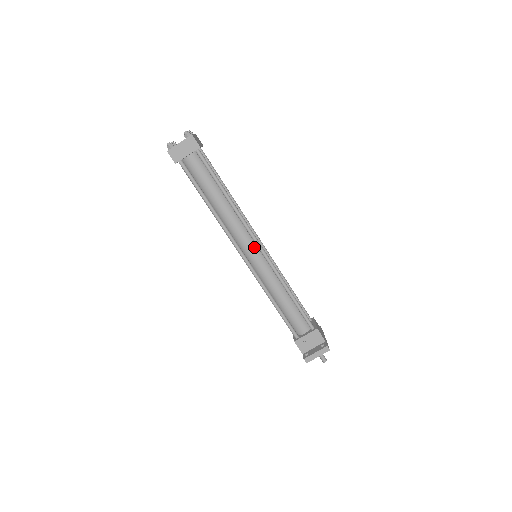
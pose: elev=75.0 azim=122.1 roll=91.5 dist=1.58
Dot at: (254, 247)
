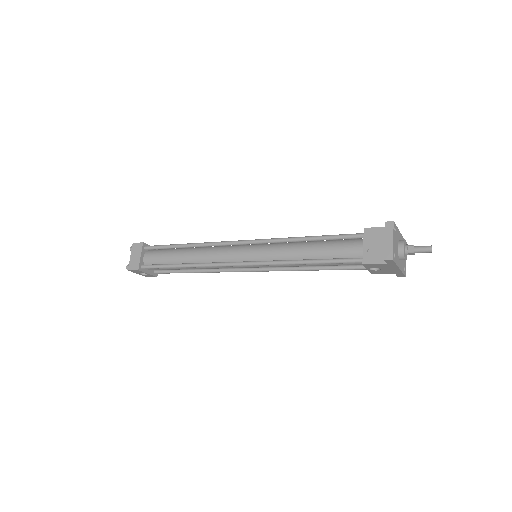
Dot at: (240, 249)
